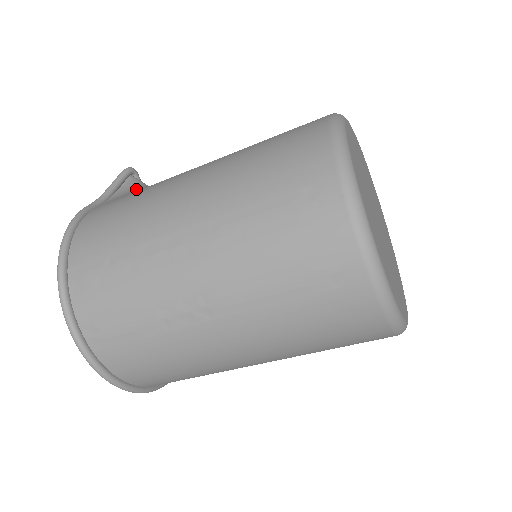
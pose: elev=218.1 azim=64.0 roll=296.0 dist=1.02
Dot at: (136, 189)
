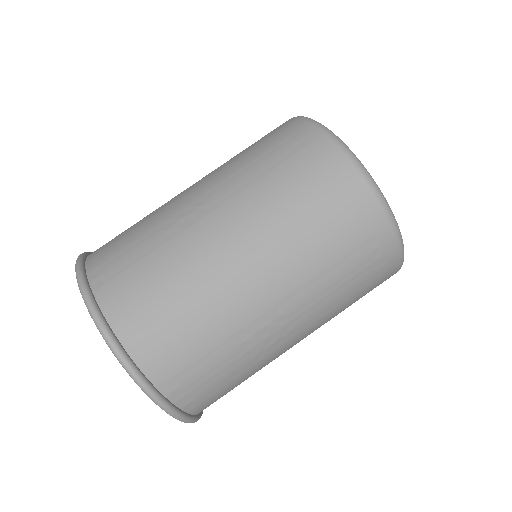
Dot at: occluded
